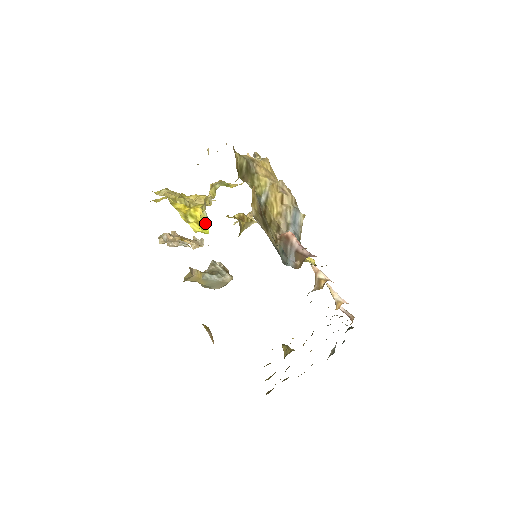
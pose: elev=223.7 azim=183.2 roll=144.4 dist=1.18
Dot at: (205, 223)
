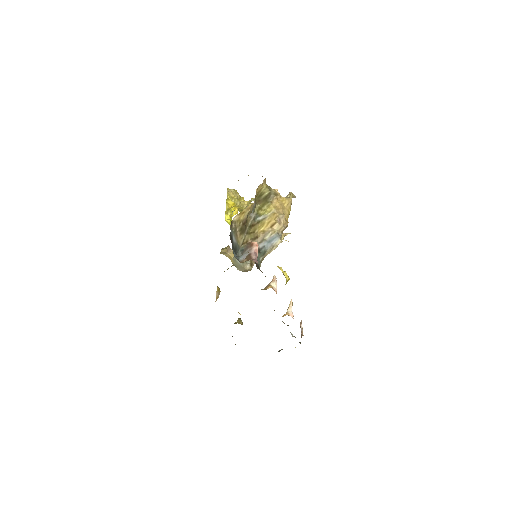
Dot at: occluded
